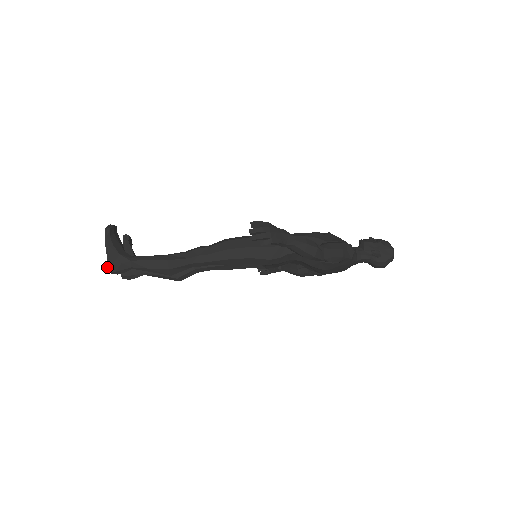
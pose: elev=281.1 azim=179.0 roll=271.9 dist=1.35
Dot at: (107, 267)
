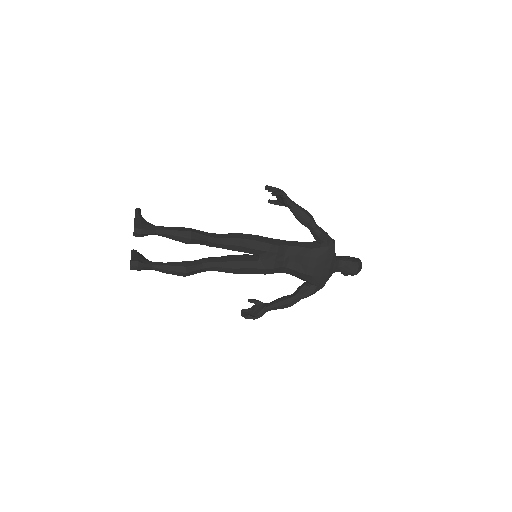
Dot at: (134, 226)
